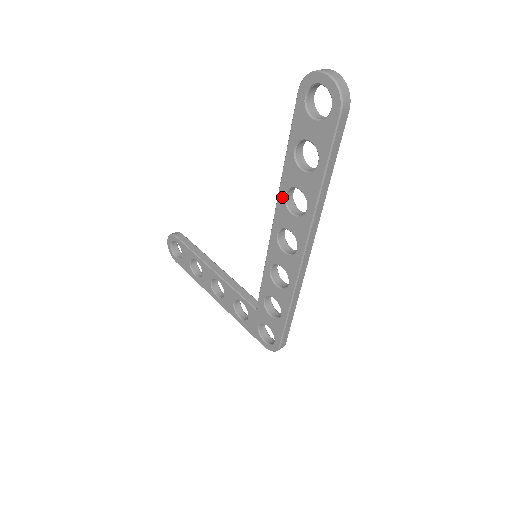
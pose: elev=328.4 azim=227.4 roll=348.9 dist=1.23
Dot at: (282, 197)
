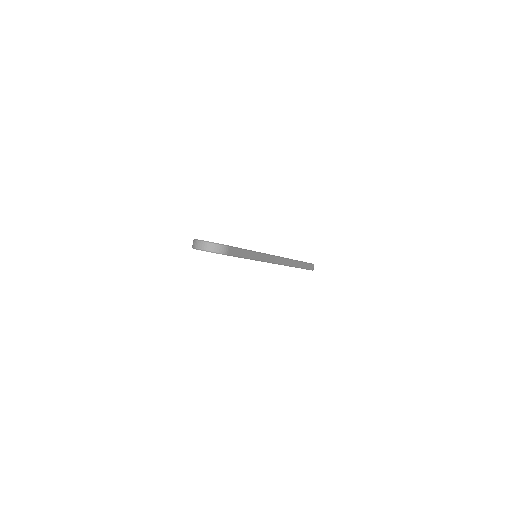
Dot at: occluded
